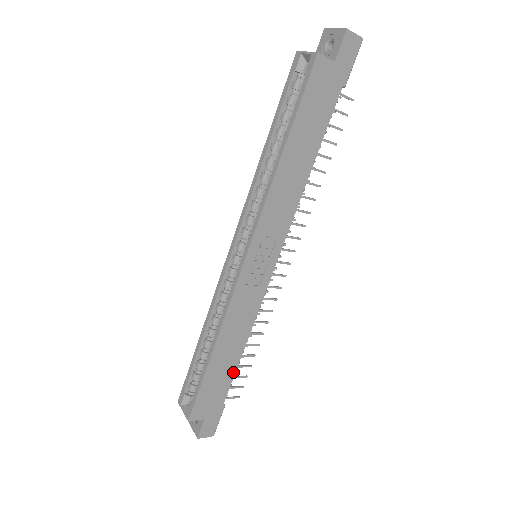
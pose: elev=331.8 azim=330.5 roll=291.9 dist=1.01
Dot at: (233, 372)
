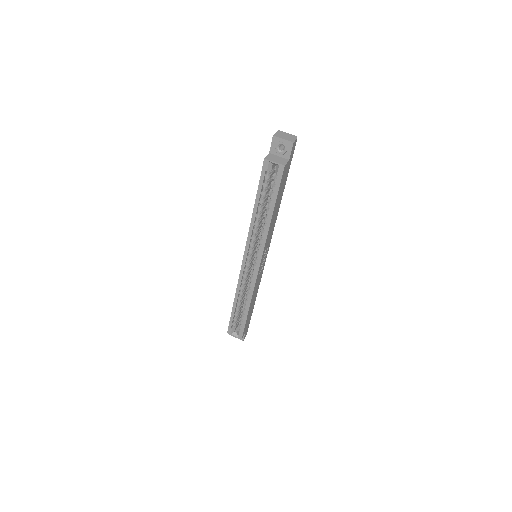
Dot at: (253, 306)
